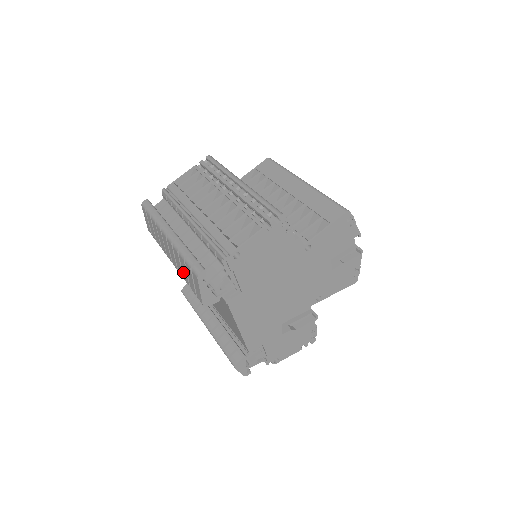
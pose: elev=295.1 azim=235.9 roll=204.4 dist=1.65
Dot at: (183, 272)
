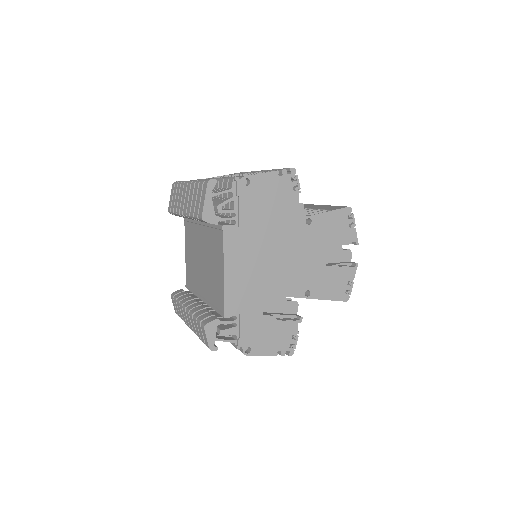
Dot at: (192, 204)
